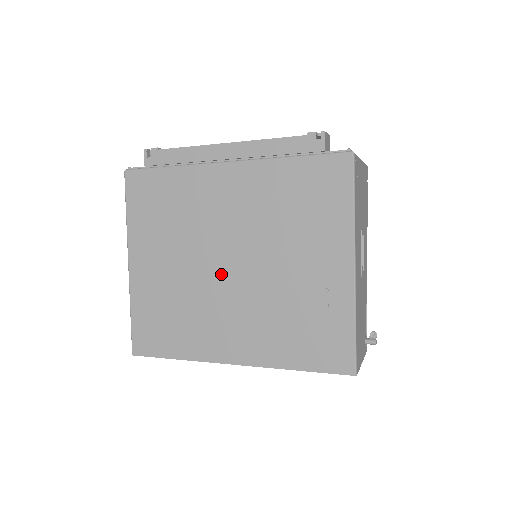
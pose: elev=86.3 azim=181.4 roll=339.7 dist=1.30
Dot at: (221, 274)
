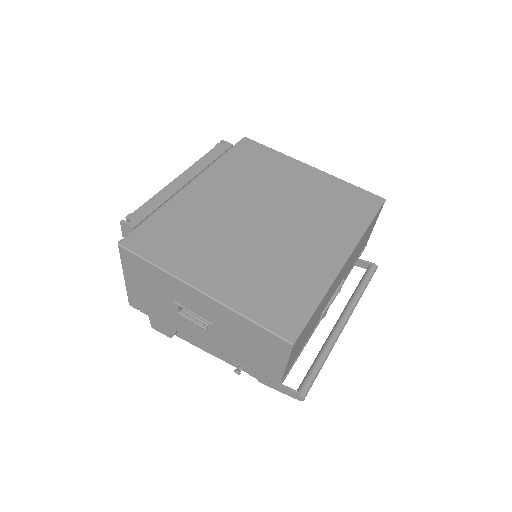
Dot at: (267, 228)
